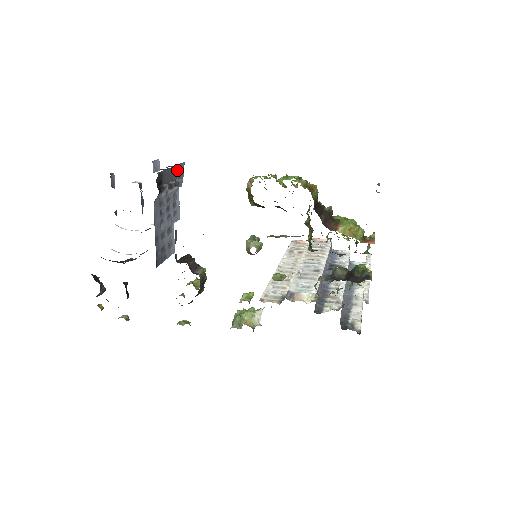
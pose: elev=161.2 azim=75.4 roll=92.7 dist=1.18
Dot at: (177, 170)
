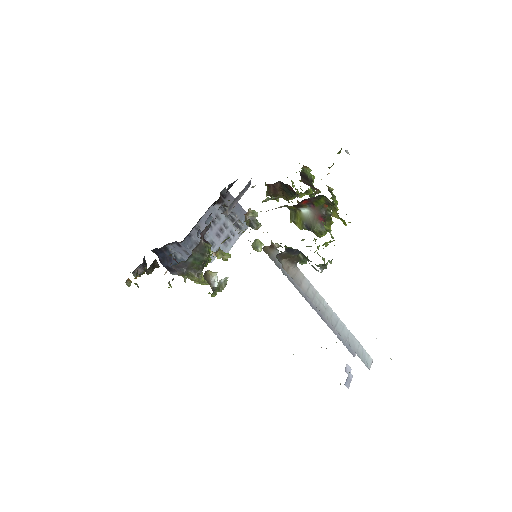
Dot at: (244, 215)
